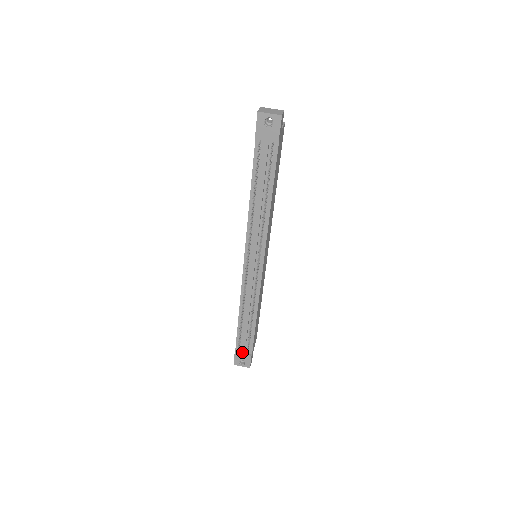
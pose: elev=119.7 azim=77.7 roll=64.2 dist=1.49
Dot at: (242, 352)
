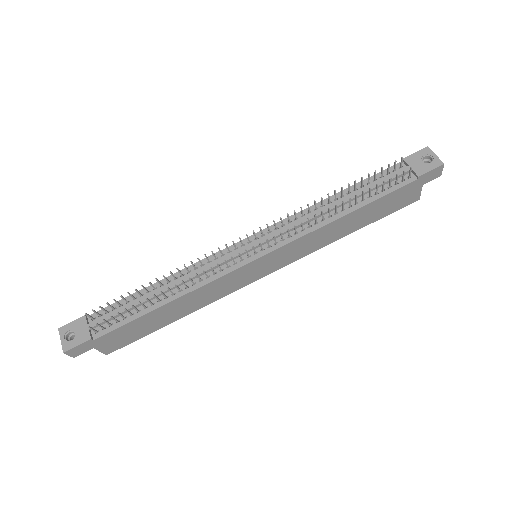
Dot at: (91, 323)
